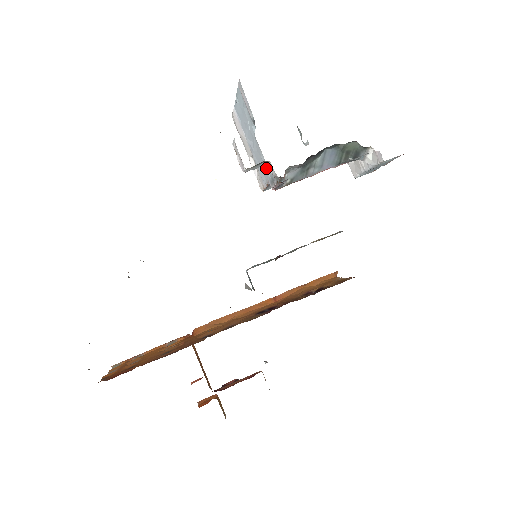
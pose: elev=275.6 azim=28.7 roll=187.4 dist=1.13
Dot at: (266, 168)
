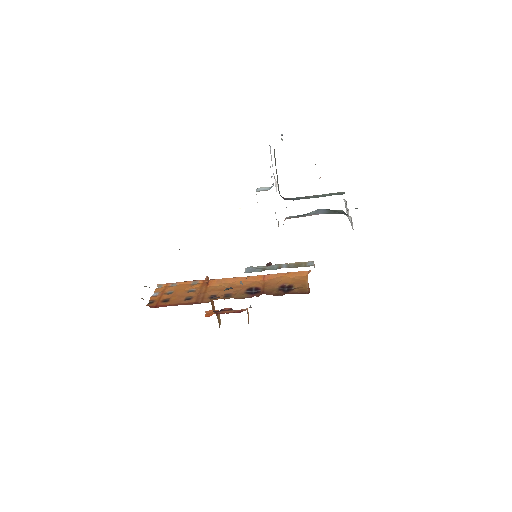
Dot at: occluded
